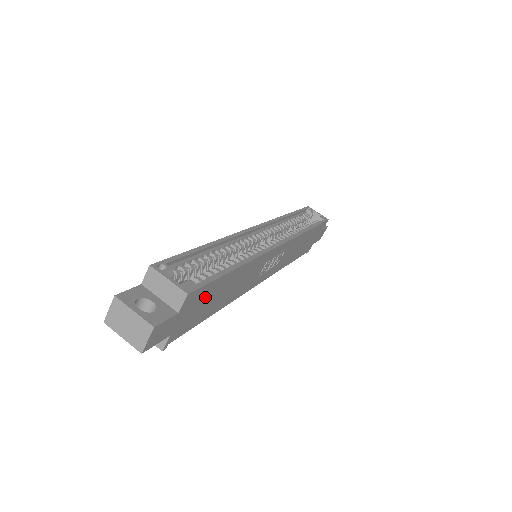
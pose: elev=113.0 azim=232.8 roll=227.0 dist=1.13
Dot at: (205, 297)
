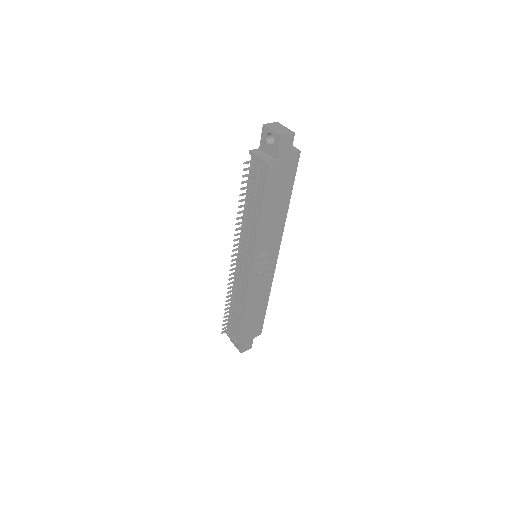
Dot at: (286, 178)
